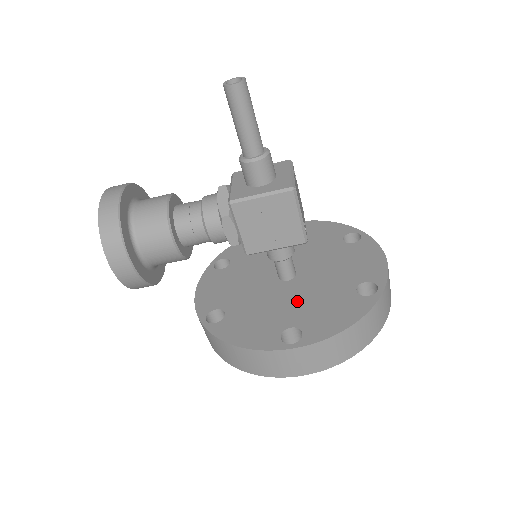
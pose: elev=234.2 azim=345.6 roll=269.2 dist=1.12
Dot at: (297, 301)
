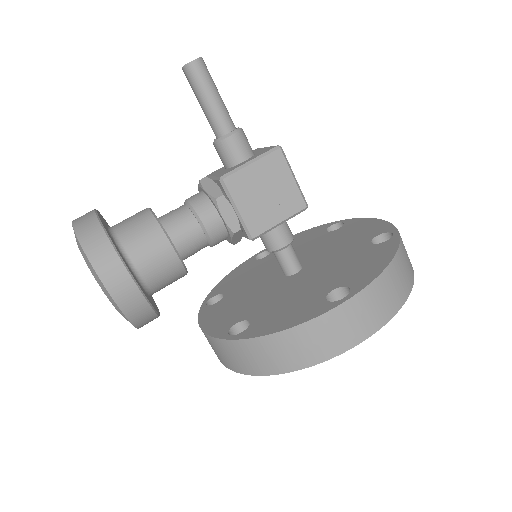
Dot at: (320, 276)
